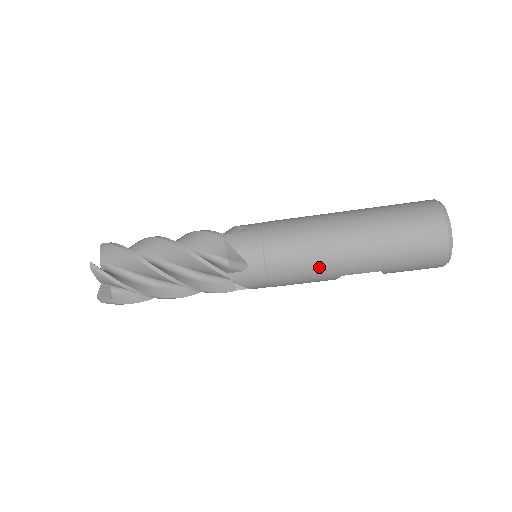
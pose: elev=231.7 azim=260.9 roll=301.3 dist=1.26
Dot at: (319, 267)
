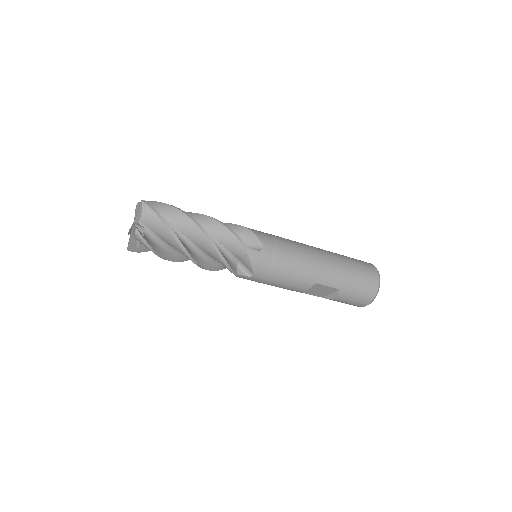
Dot at: (307, 268)
